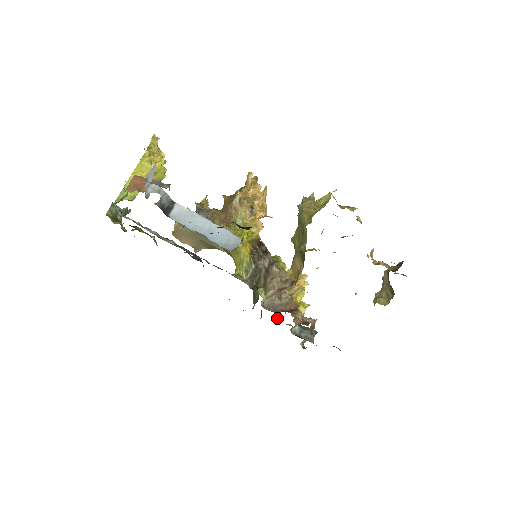
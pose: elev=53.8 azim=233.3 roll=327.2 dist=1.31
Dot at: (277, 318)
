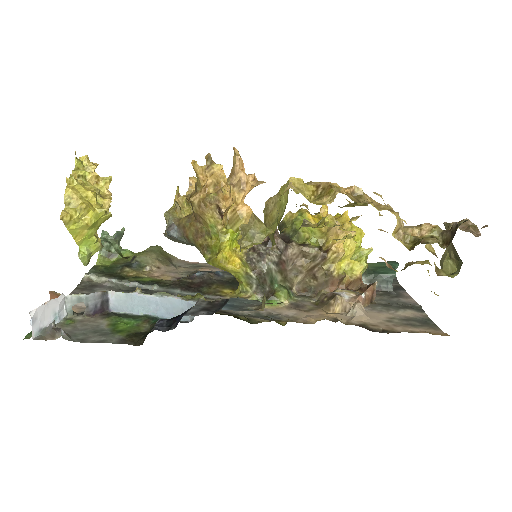
Dot at: occluded
